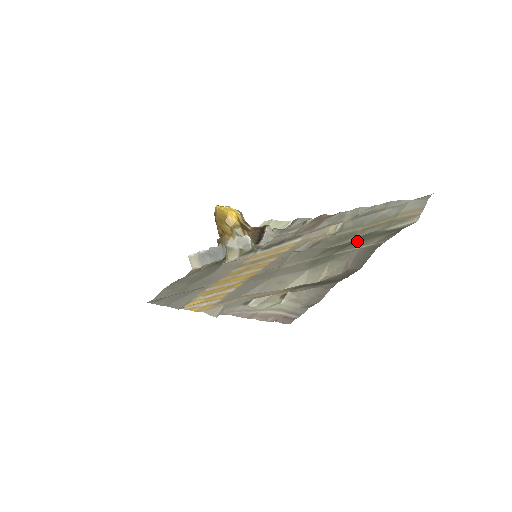
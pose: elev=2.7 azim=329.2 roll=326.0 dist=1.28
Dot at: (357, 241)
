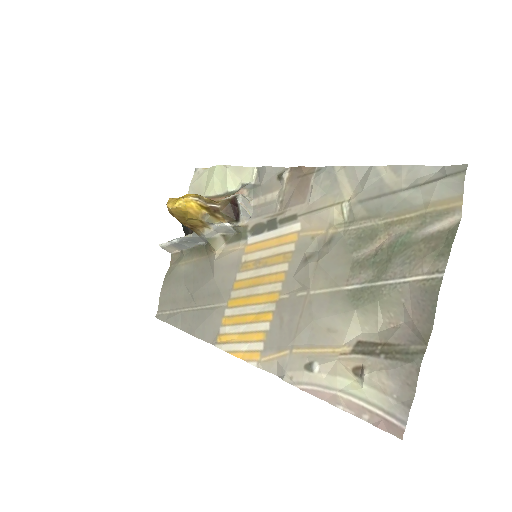
Dot at: (395, 259)
